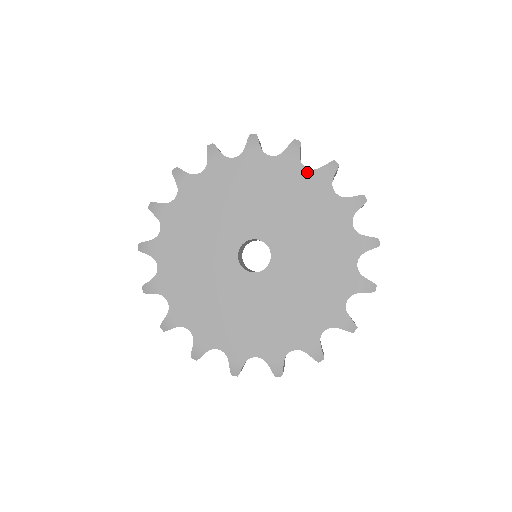
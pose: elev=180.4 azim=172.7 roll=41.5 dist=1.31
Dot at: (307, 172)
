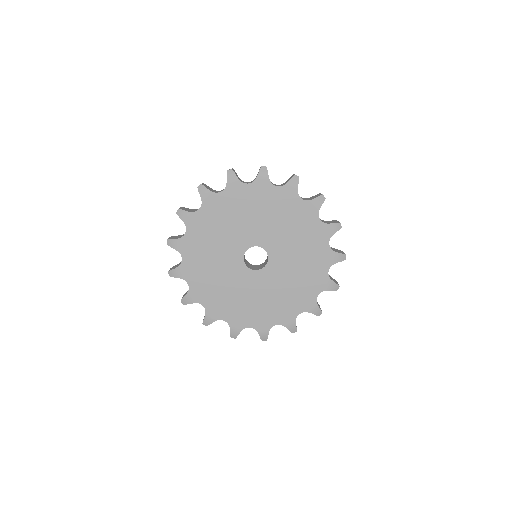
Dot at: (224, 193)
